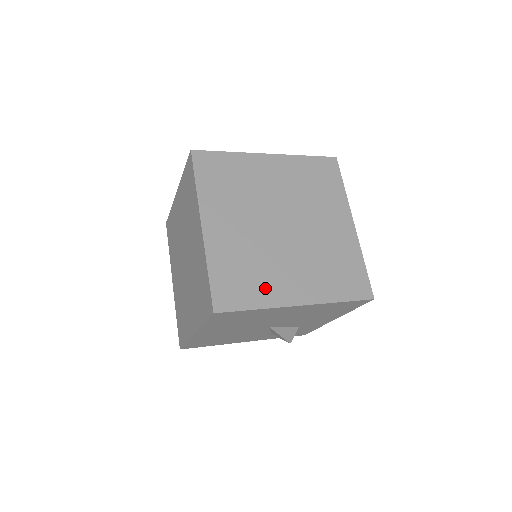
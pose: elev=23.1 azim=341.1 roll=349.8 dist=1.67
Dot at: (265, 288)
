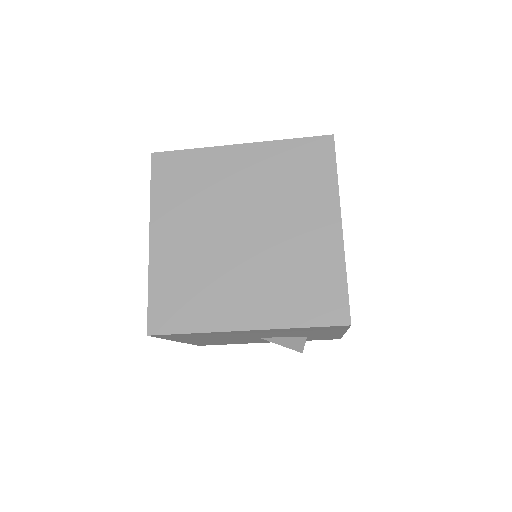
Dot at: (208, 309)
